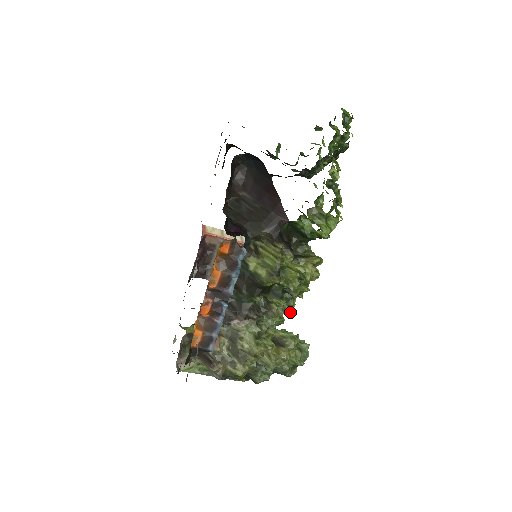
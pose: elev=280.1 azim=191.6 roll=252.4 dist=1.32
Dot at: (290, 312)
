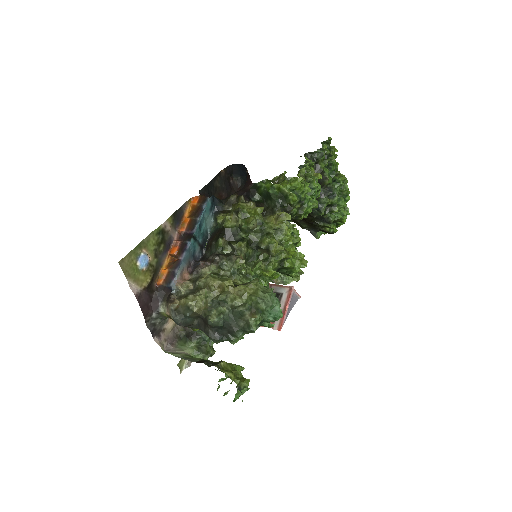
Dot at: (266, 274)
